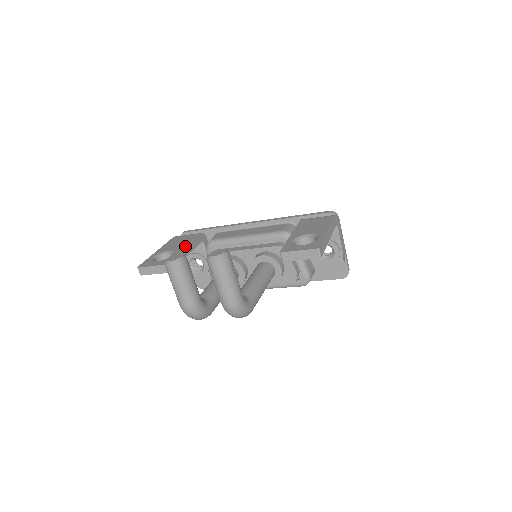
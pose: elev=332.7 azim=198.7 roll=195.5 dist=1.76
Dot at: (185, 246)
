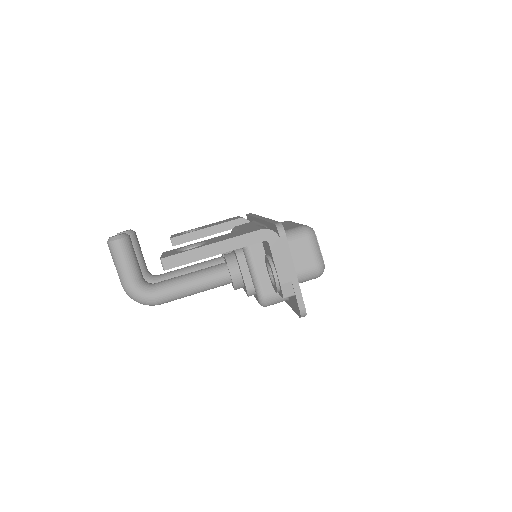
Dot at: (208, 227)
